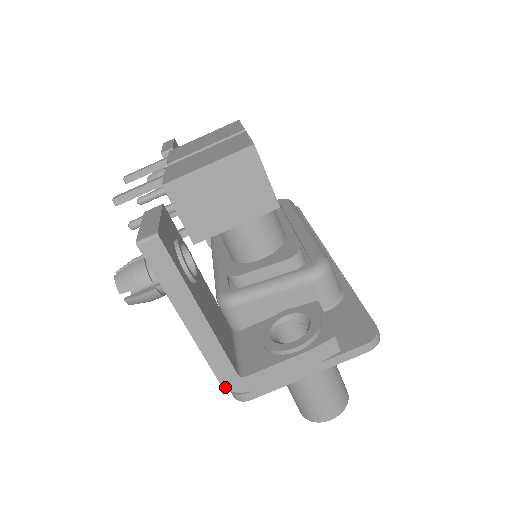
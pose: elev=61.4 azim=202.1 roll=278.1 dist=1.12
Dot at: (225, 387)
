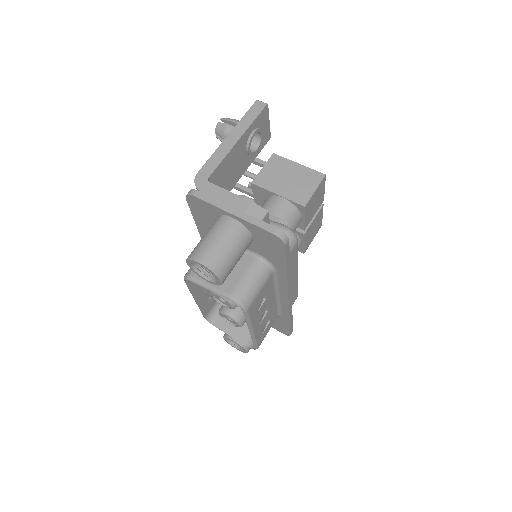
Dot at: (196, 177)
